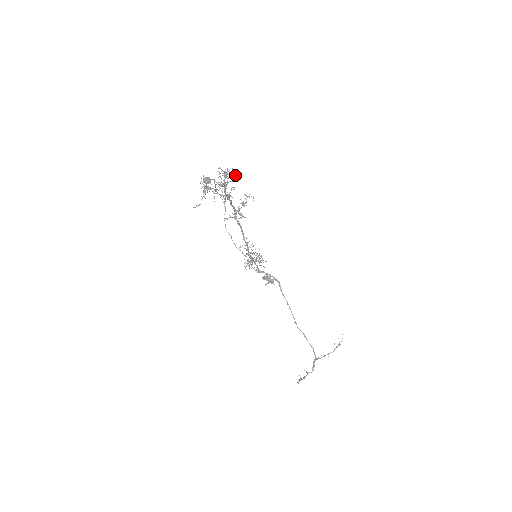
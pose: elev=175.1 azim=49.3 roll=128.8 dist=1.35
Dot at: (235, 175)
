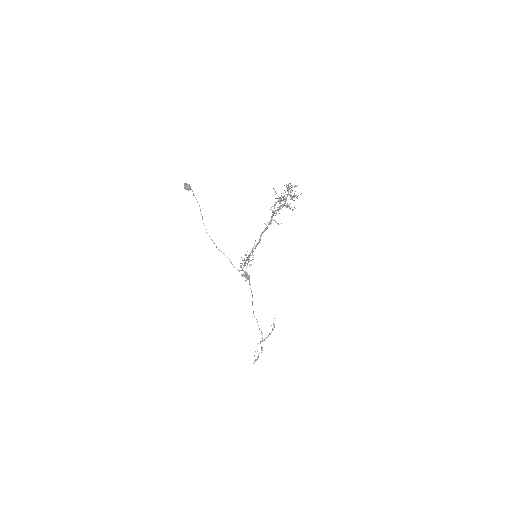
Dot at: occluded
